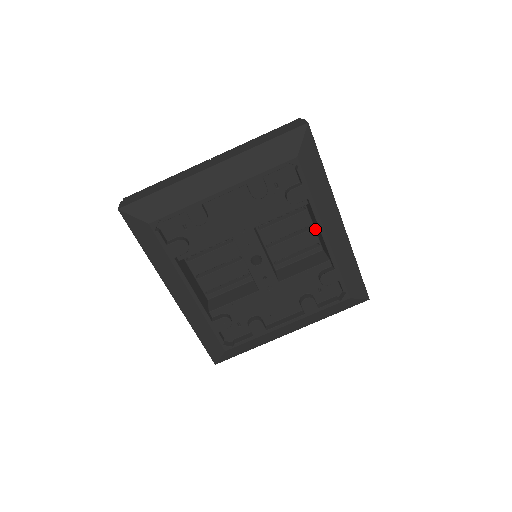
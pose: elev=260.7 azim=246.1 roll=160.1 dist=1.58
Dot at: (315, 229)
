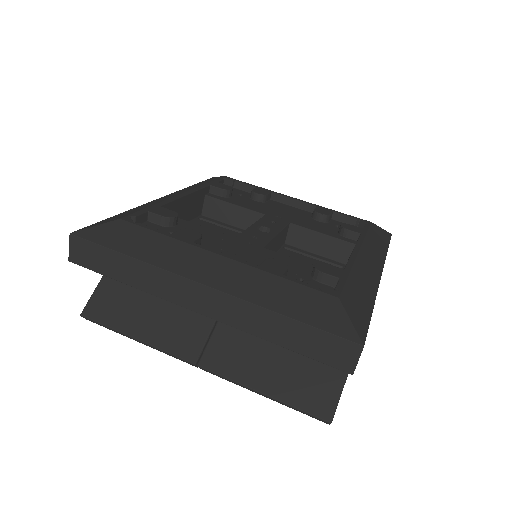
Dot at: occluded
